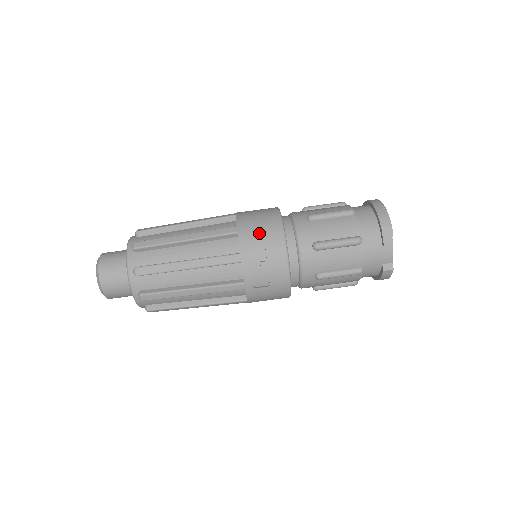
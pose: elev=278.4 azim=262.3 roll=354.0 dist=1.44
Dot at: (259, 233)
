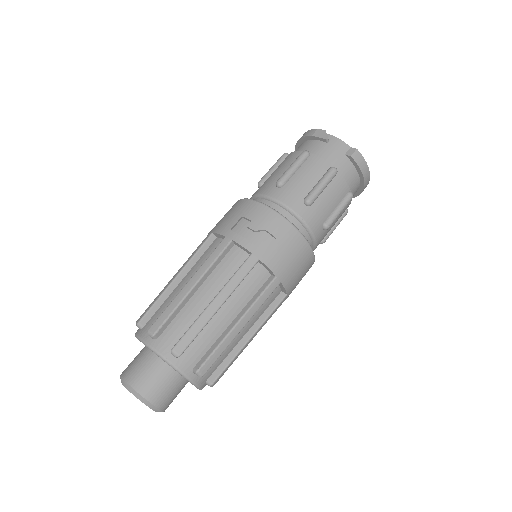
Dot at: (228, 216)
